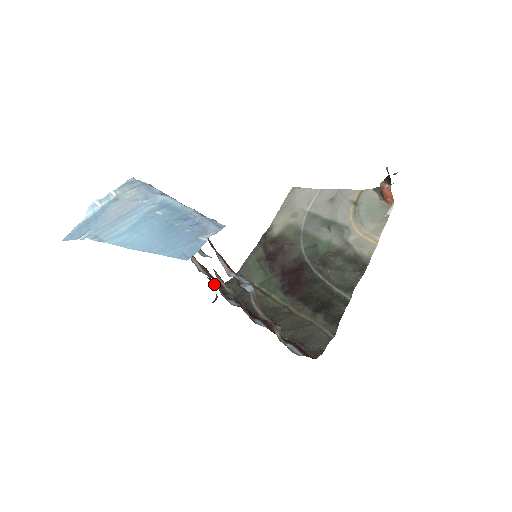
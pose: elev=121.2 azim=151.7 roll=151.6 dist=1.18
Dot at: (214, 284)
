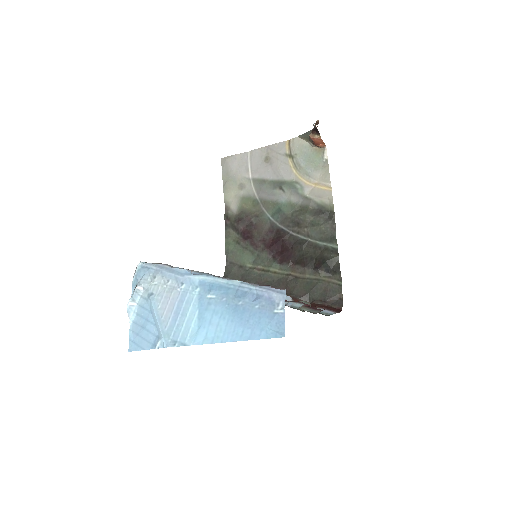
Dot at: occluded
